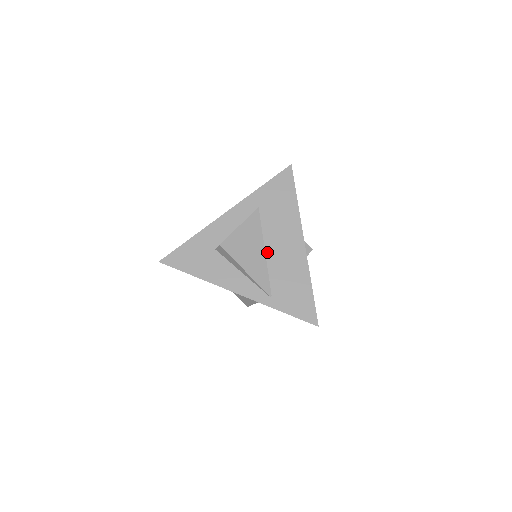
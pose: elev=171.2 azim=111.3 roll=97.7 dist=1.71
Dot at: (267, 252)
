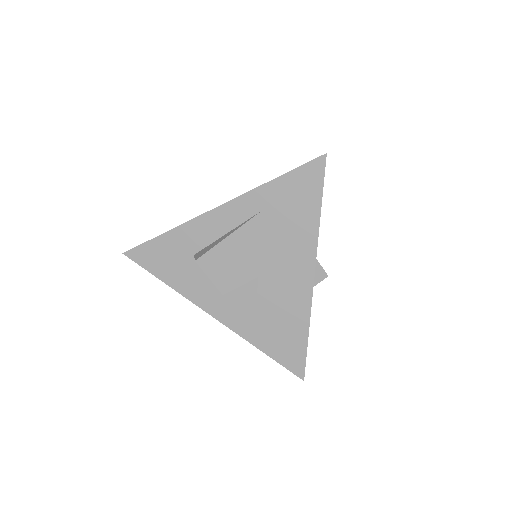
Dot at: (261, 275)
